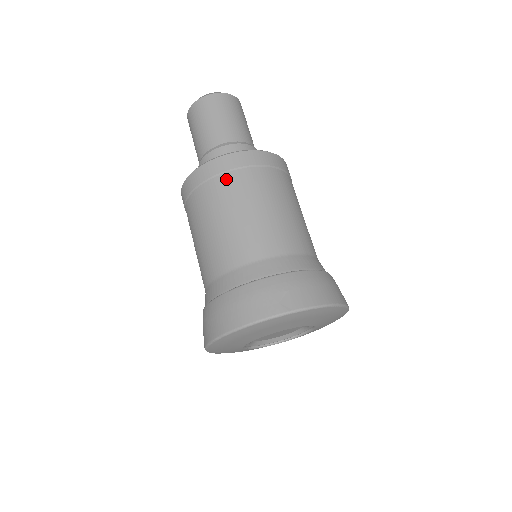
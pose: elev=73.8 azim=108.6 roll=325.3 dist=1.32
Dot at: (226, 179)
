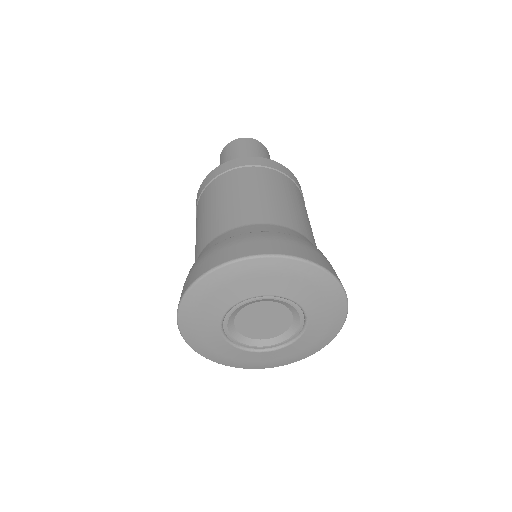
Dot at: occluded
